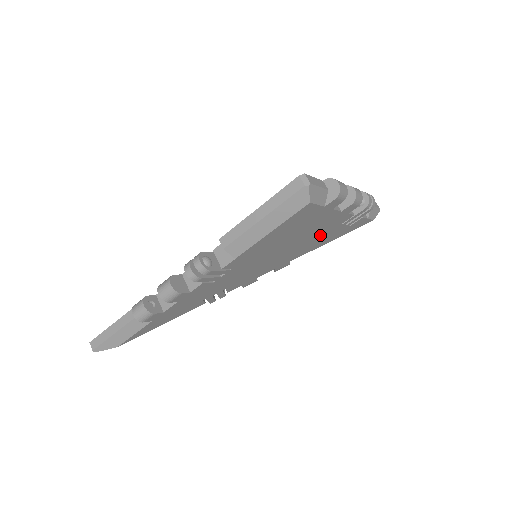
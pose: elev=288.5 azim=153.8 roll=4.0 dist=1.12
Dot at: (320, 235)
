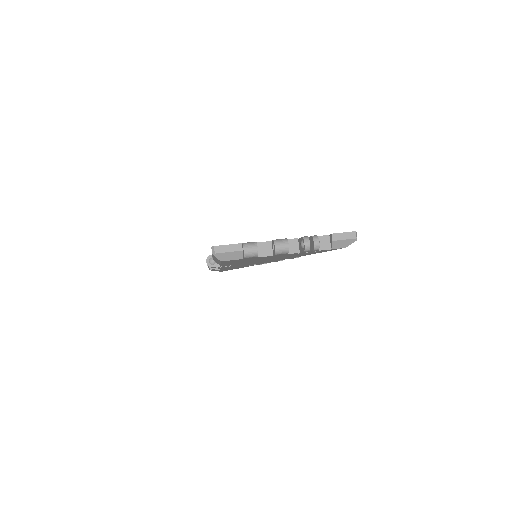
Dot at: (288, 256)
